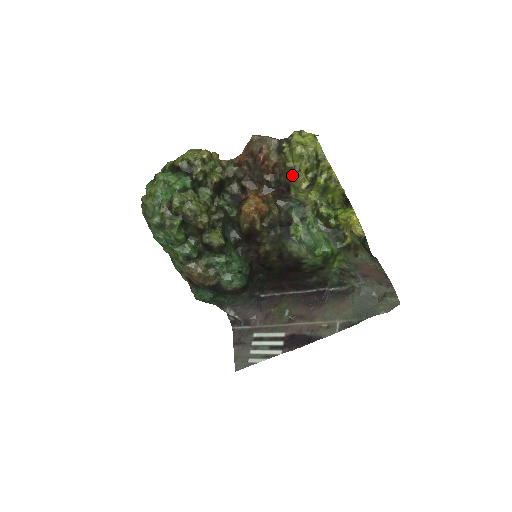
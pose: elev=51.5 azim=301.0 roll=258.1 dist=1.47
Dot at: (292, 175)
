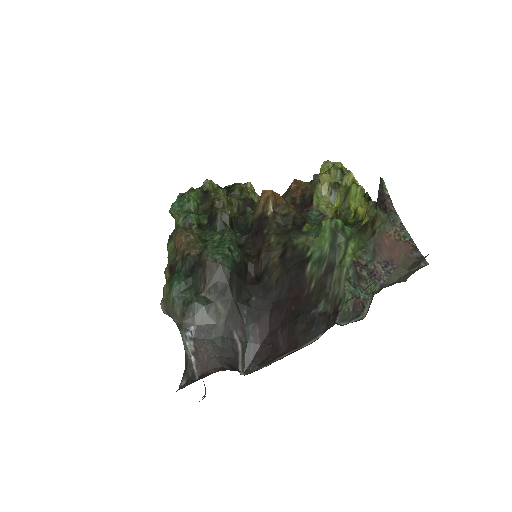
Dot at: (316, 181)
